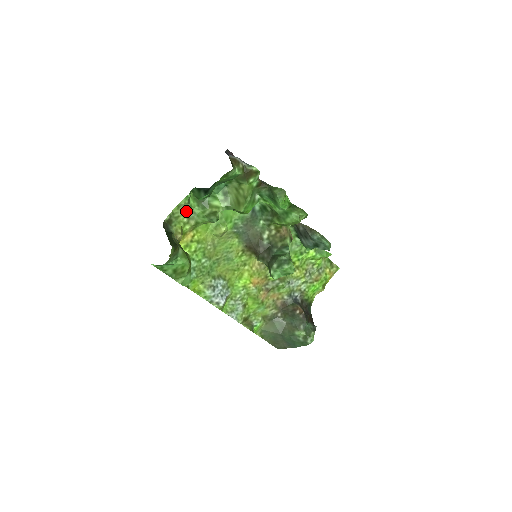
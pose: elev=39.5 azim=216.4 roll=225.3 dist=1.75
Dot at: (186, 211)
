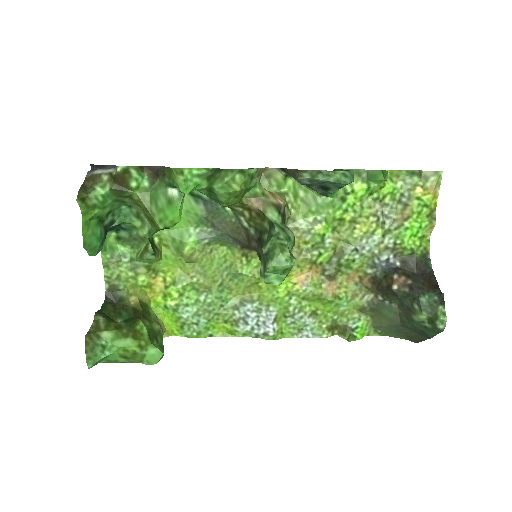
Dot at: (121, 264)
